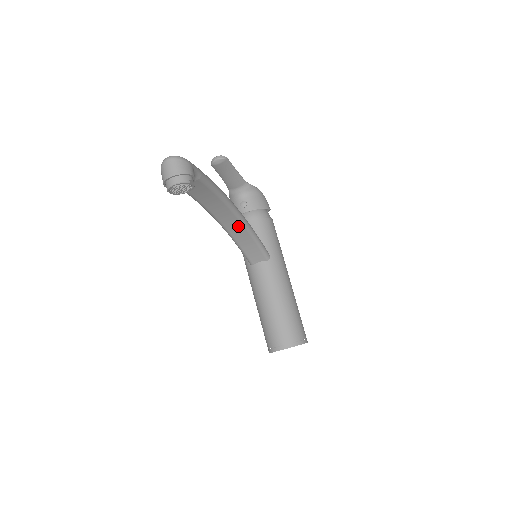
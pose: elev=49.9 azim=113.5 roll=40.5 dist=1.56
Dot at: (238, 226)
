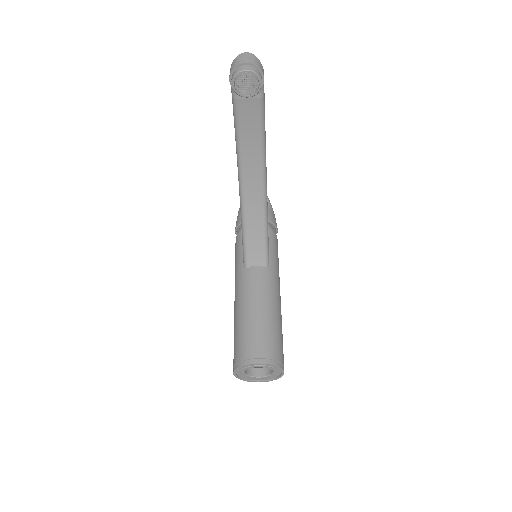
Dot at: (257, 202)
